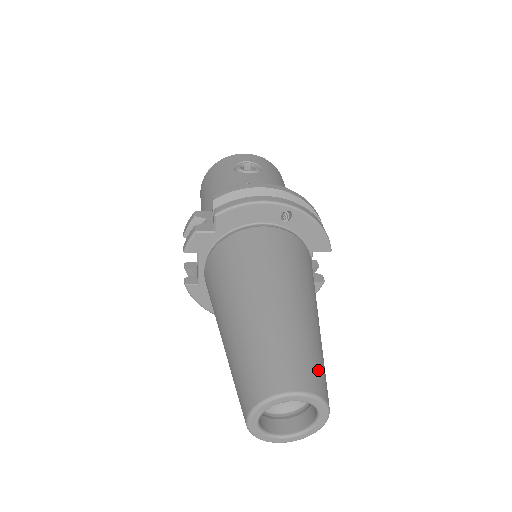
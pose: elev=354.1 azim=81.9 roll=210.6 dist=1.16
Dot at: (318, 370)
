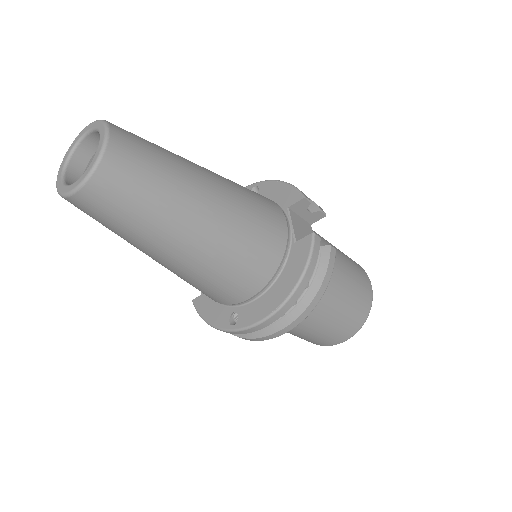
Dot at: occluded
